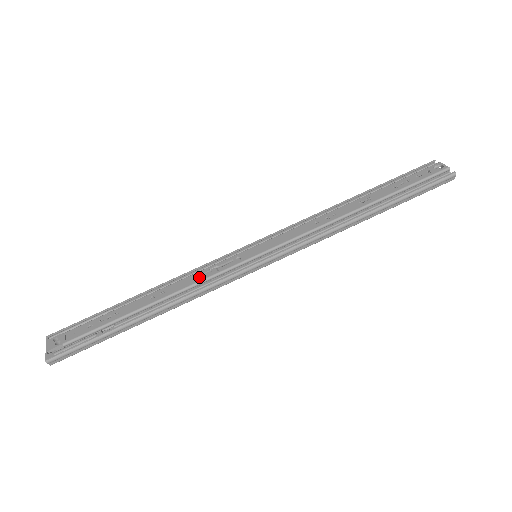
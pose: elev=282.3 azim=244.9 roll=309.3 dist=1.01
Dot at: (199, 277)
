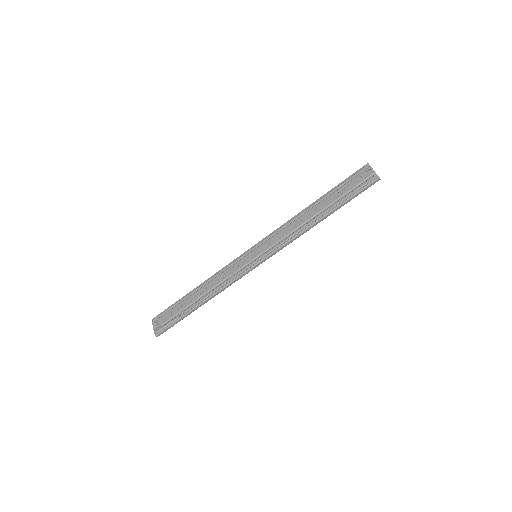
Dot at: (225, 276)
